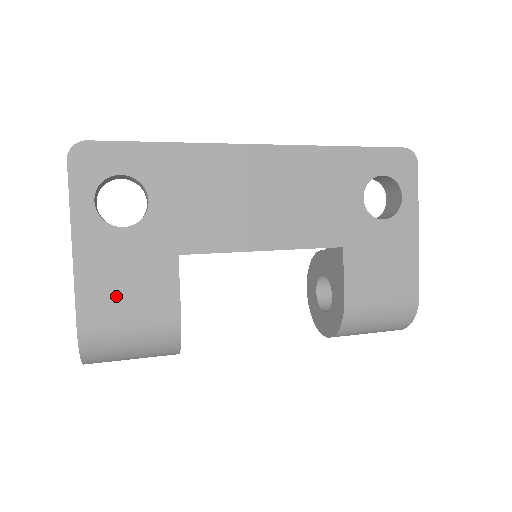
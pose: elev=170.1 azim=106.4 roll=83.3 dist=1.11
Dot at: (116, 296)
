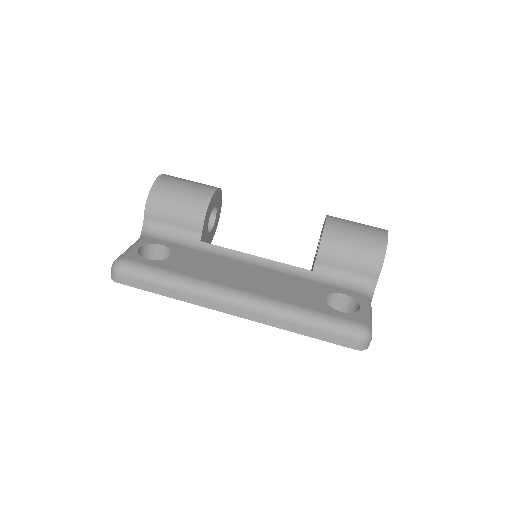
Dot at: occluded
